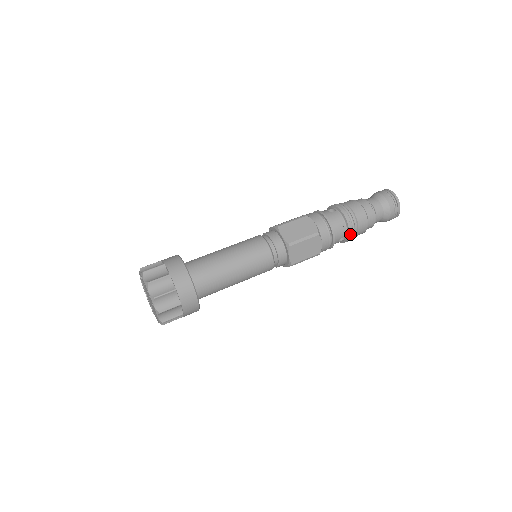
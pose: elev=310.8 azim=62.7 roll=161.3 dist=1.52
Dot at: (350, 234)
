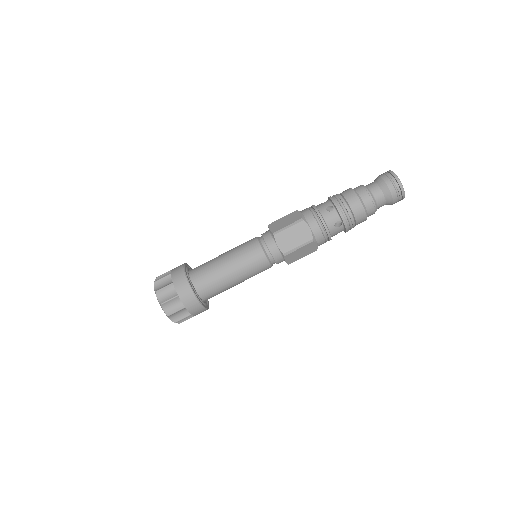
Dot at: (347, 230)
